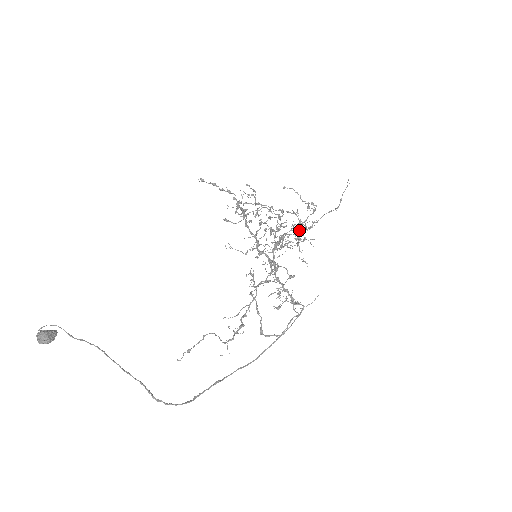
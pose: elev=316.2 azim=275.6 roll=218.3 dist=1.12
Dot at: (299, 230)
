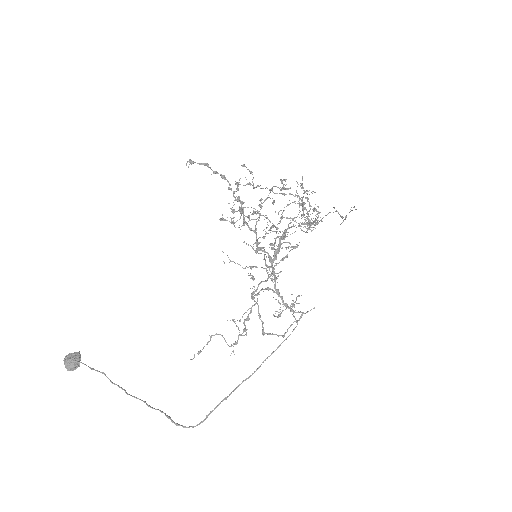
Dot at: (301, 224)
